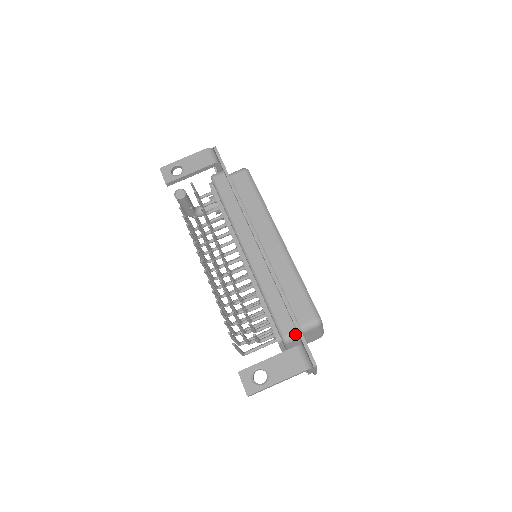
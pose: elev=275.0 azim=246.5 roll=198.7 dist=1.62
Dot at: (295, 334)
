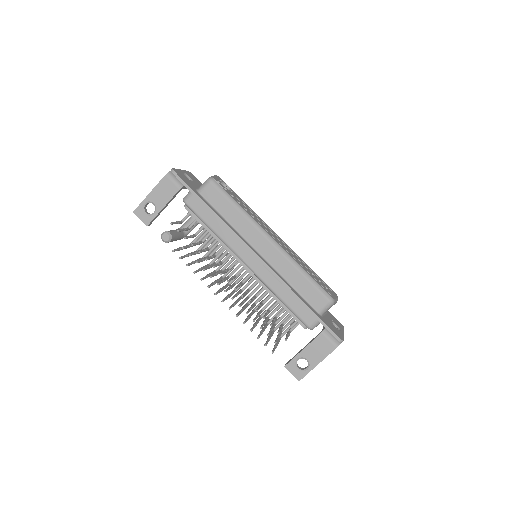
Dot at: (317, 321)
